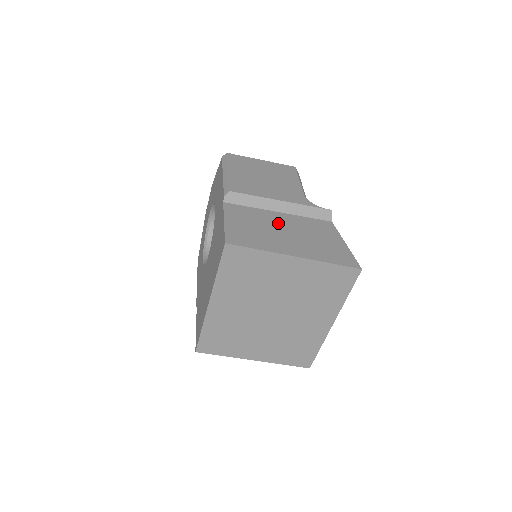
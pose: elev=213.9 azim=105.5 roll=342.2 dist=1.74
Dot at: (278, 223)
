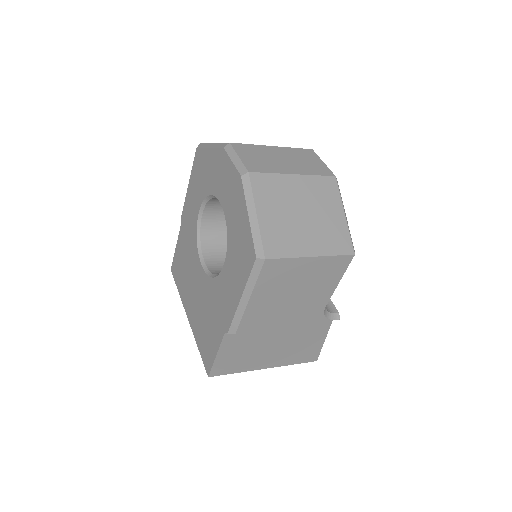
Dot at: (272, 340)
